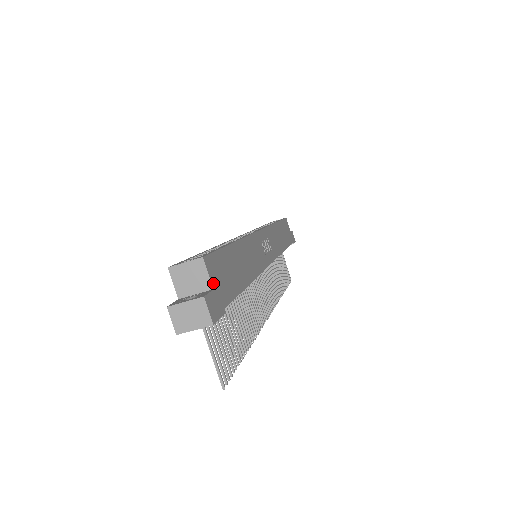
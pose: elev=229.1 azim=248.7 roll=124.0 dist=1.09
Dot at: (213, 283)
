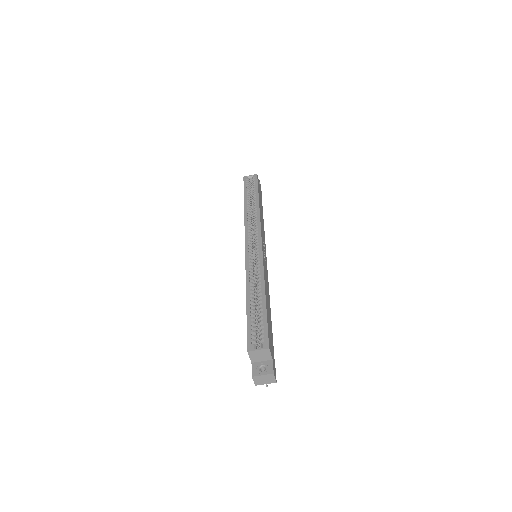
Dot at: (272, 355)
